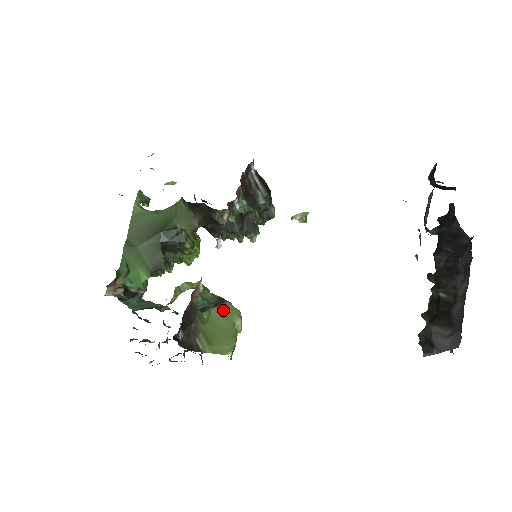
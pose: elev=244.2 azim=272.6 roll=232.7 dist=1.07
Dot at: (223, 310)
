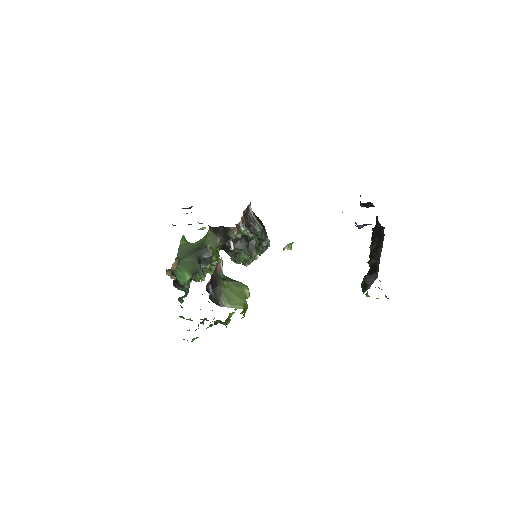
Dot at: (237, 284)
